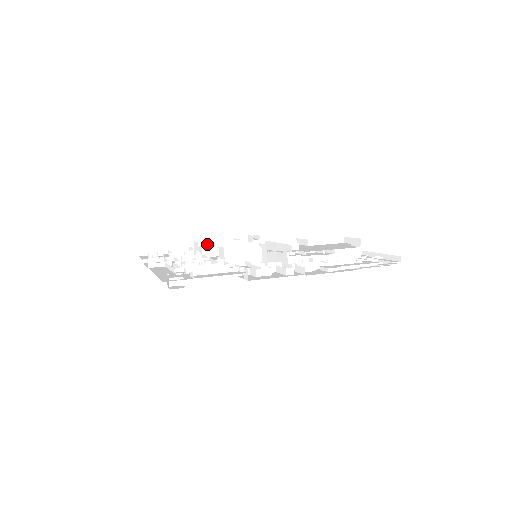
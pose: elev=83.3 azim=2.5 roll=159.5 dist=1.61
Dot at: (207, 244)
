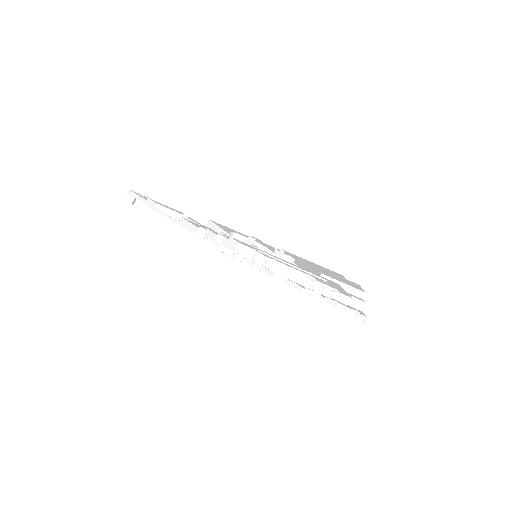
Dot at: occluded
